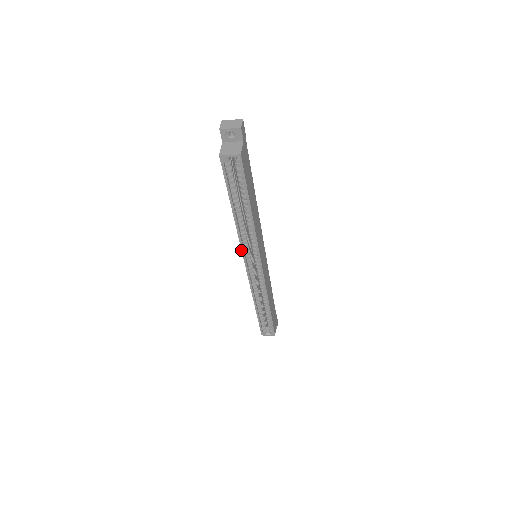
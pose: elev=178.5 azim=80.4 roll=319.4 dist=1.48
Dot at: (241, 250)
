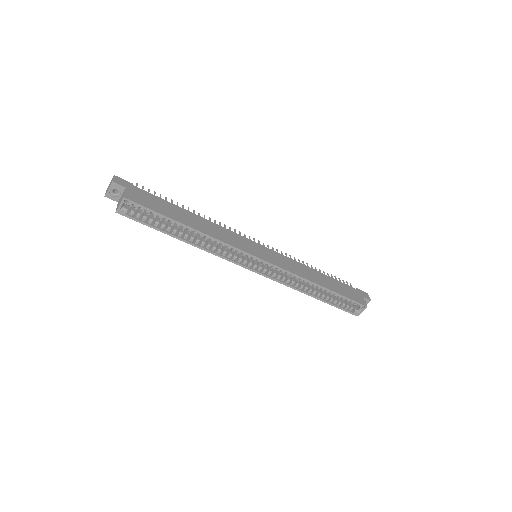
Dot at: occluded
